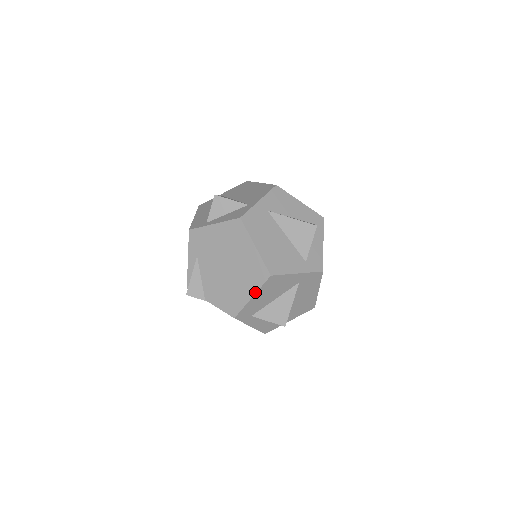
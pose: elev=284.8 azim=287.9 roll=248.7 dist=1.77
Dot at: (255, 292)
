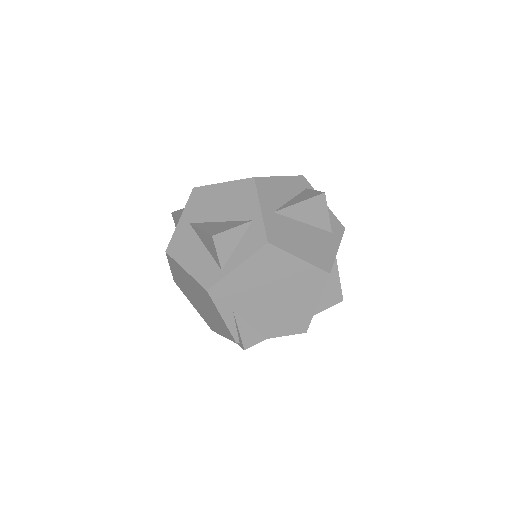
Dot at: (319, 298)
